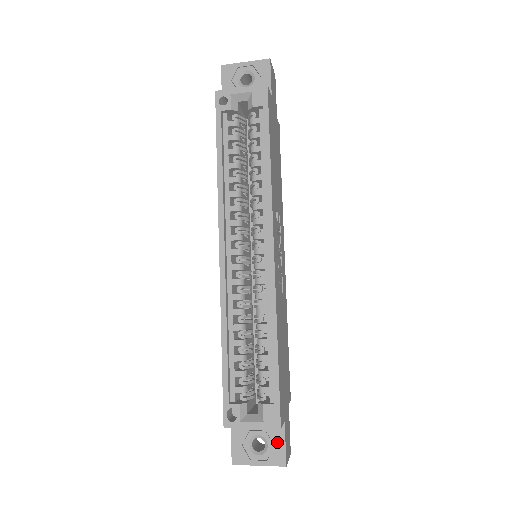
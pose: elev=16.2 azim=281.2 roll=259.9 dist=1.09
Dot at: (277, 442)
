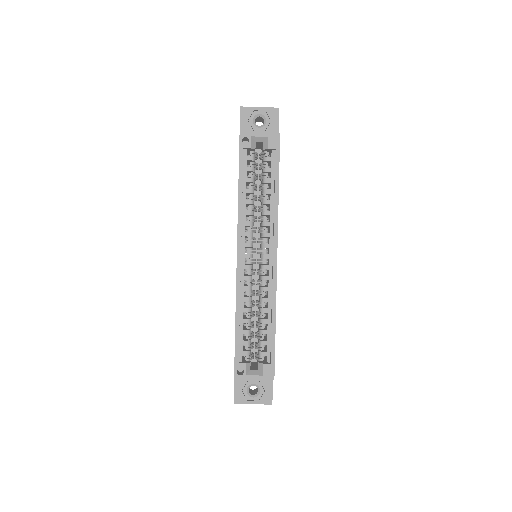
Dot at: (267, 388)
